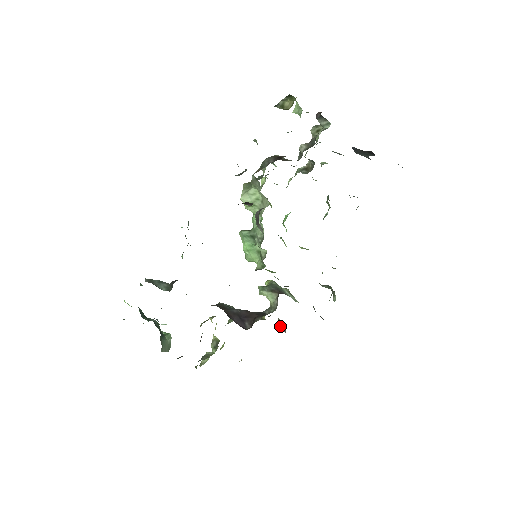
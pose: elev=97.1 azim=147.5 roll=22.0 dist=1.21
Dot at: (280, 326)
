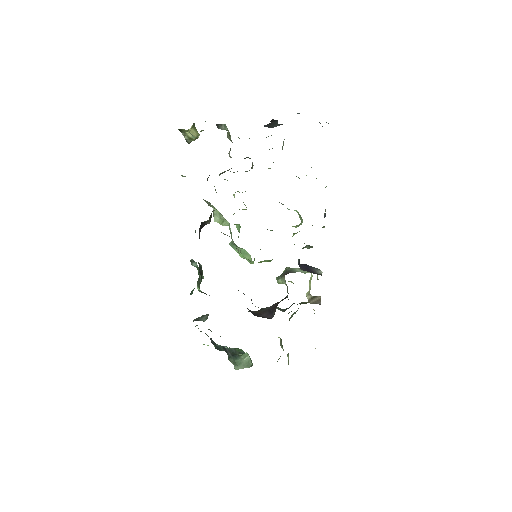
Dot at: (311, 301)
